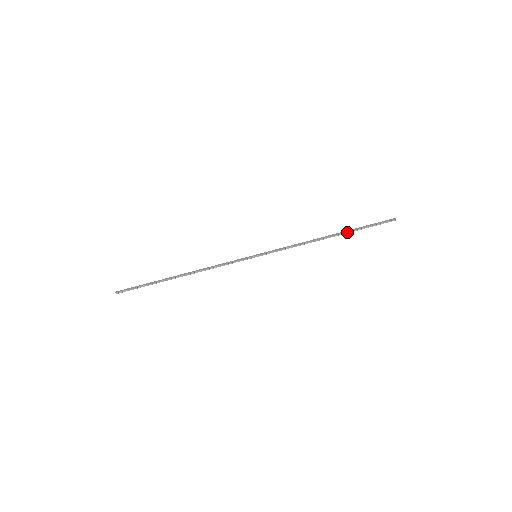
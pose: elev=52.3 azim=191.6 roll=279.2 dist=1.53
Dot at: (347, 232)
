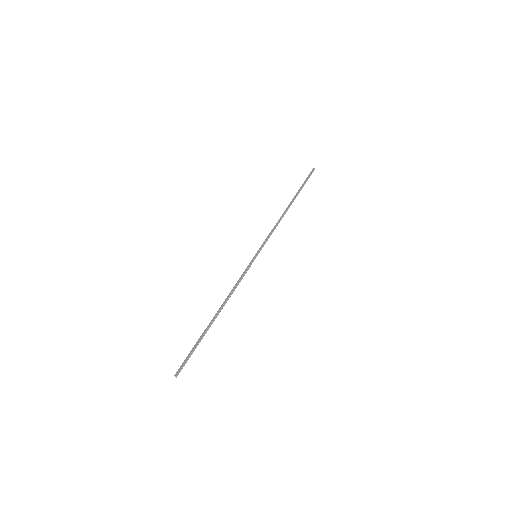
Dot at: (296, 196)
